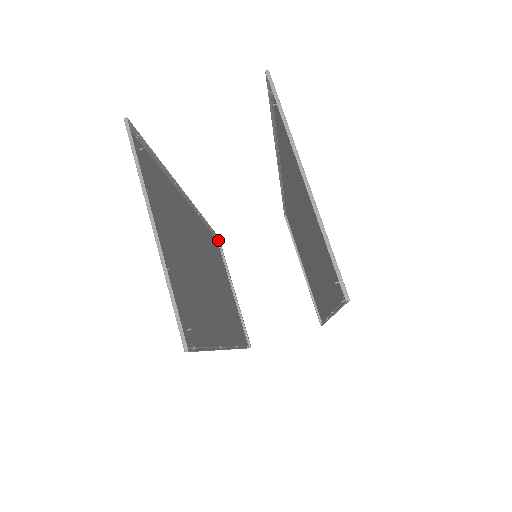
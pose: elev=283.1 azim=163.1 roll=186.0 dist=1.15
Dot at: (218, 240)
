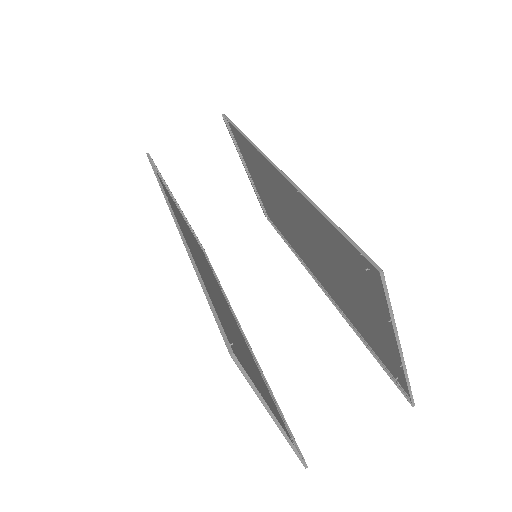
Dot at: occluded
